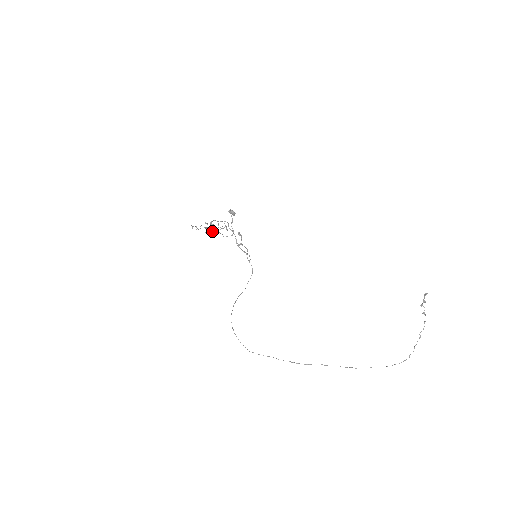
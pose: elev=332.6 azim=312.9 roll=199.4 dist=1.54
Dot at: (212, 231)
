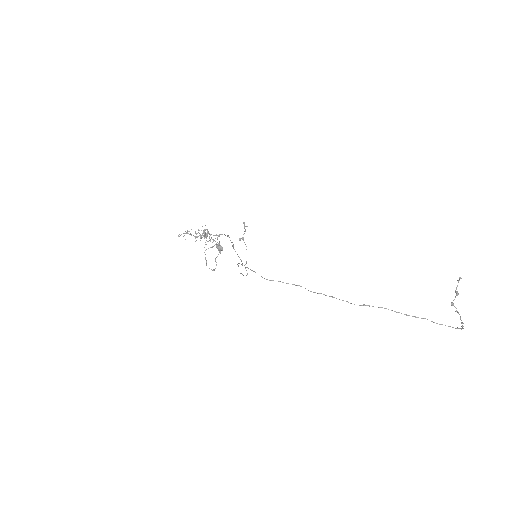
Dot at: (205, 235)
